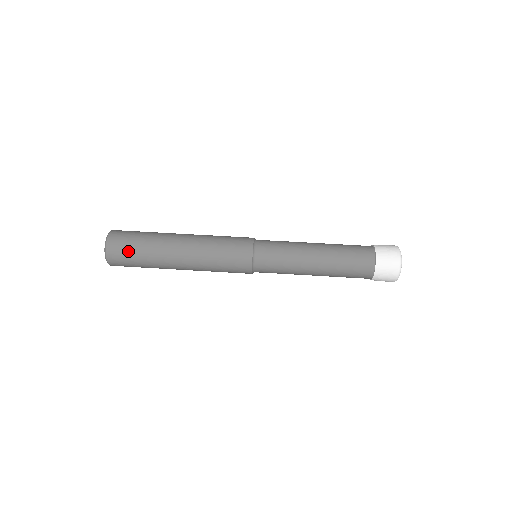
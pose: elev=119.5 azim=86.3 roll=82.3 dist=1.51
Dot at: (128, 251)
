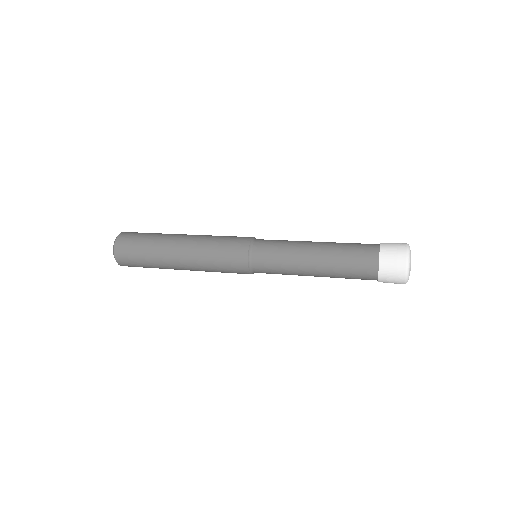
Dot at: (133, 254)
